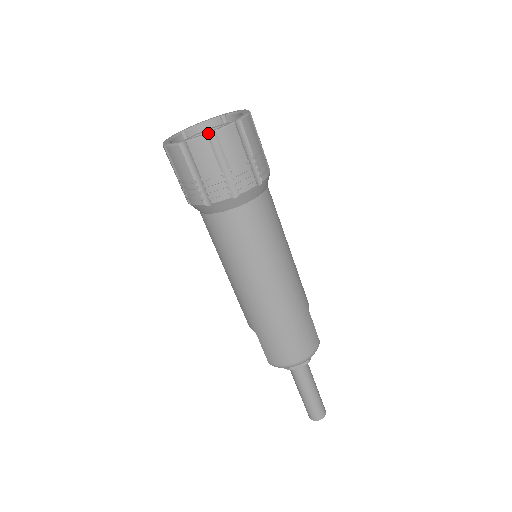
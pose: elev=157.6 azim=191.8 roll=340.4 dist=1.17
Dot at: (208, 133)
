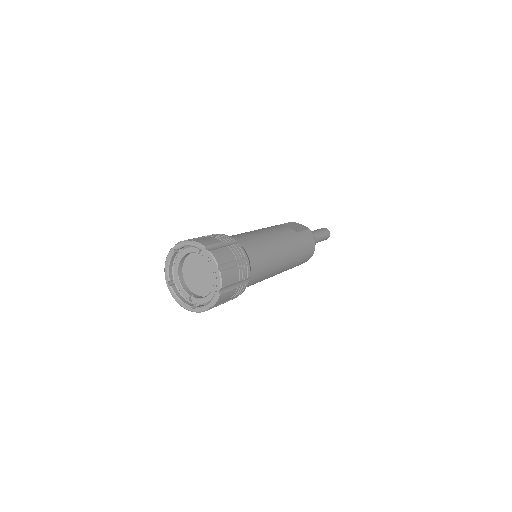
Dot at: (219, 293)
